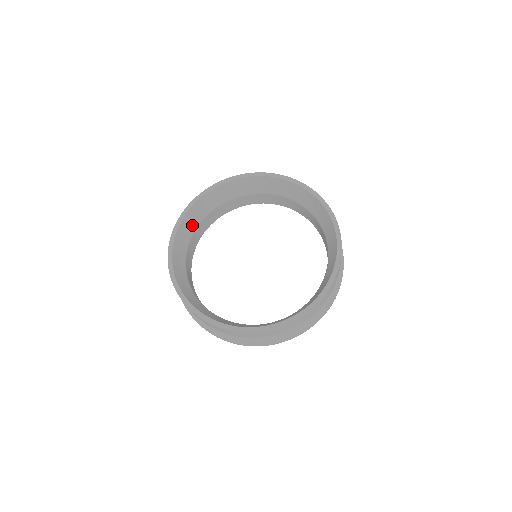
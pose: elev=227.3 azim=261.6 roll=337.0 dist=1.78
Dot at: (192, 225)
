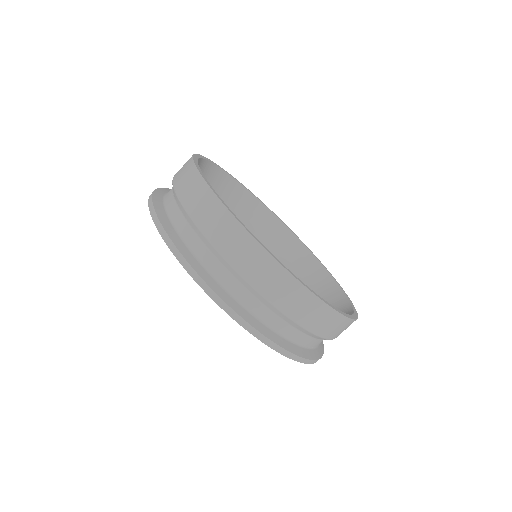
Dot at: occluded
